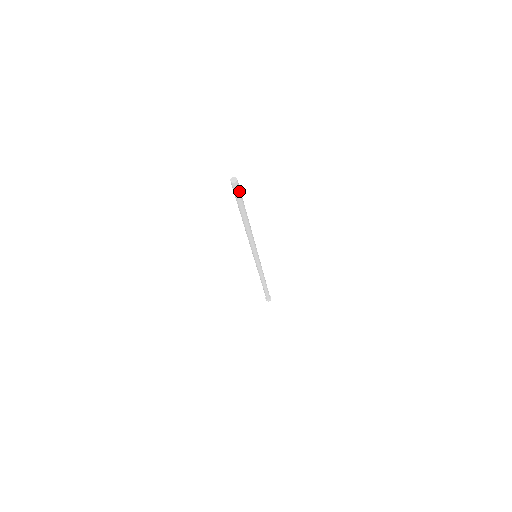
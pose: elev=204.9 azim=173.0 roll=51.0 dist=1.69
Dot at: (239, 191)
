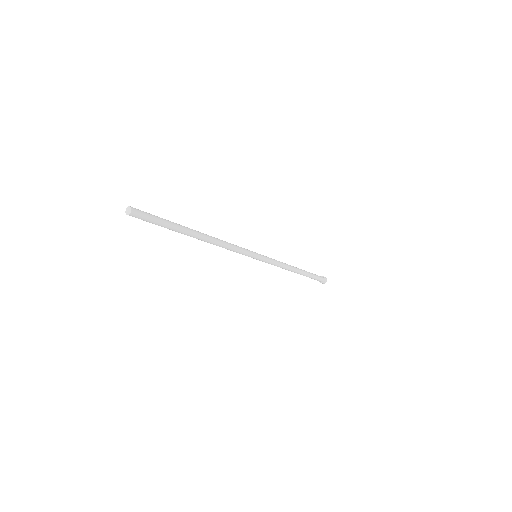
Dot at: (148, 216)
